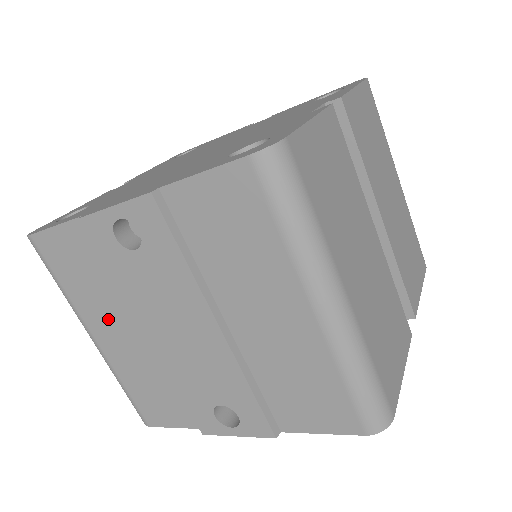
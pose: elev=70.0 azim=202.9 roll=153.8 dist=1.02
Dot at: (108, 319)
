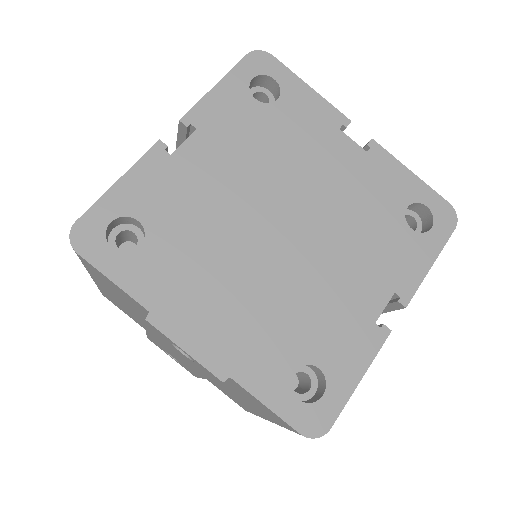
Dot at: (118, 298)
